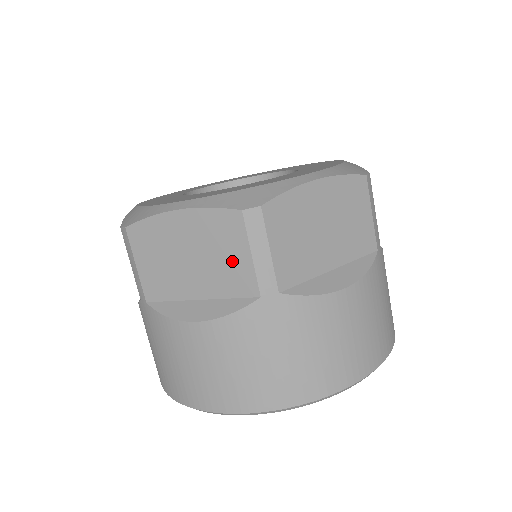
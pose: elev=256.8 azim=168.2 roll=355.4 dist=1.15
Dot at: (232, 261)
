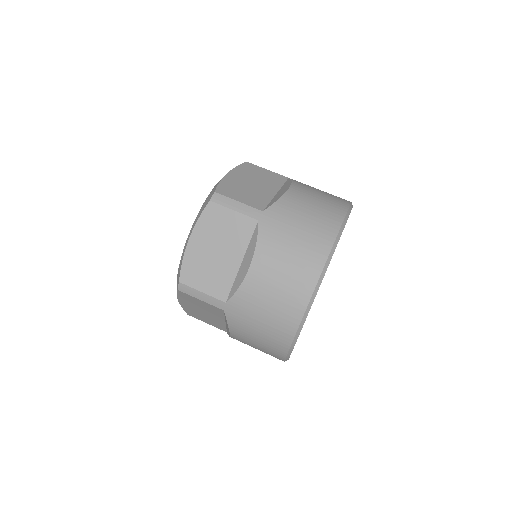
Dot at: (231, 225)
